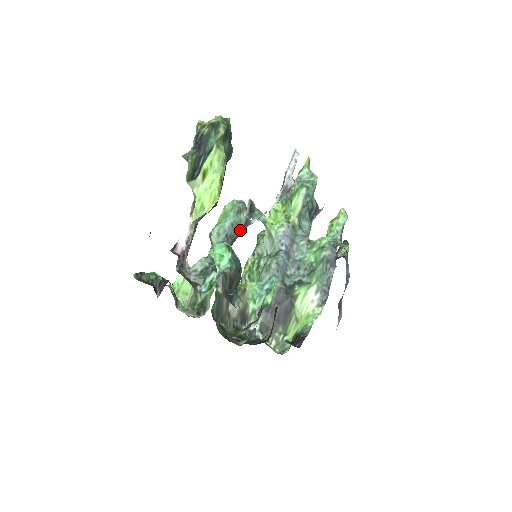
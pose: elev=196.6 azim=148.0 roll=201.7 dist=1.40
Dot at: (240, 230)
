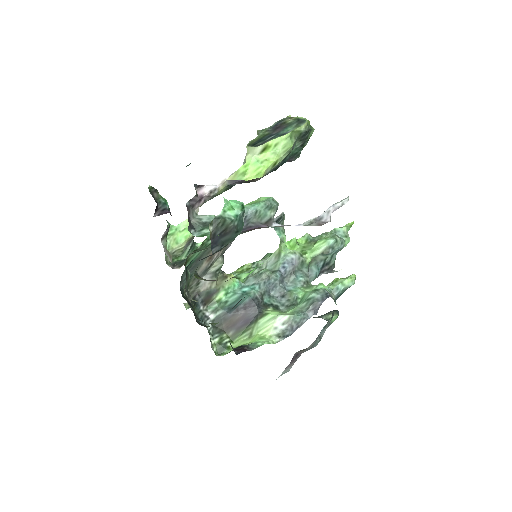
Dot at: (259, 224)
